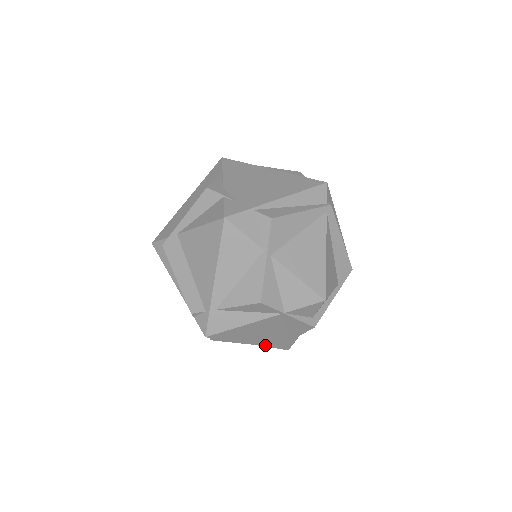
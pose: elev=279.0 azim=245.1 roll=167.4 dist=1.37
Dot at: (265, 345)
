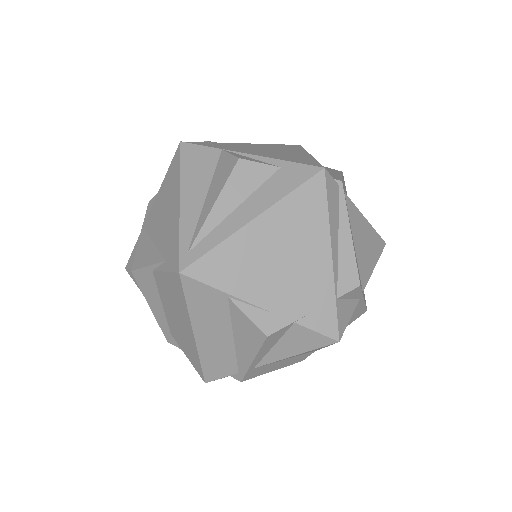
Dot at: occluded
